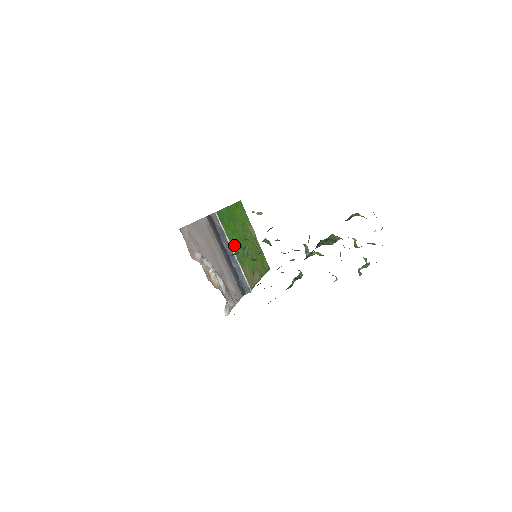
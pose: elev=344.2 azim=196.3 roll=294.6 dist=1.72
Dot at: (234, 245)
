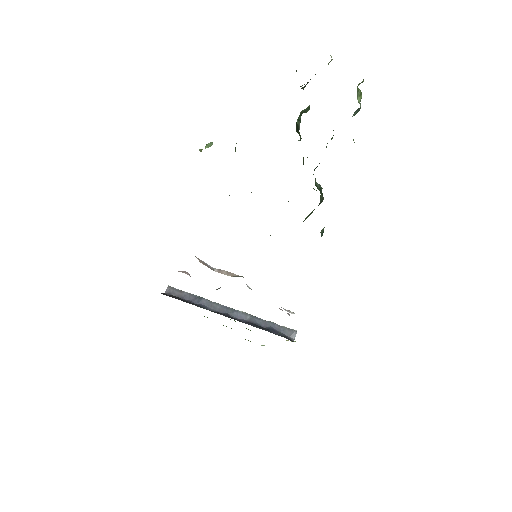
Dot at: occluded
